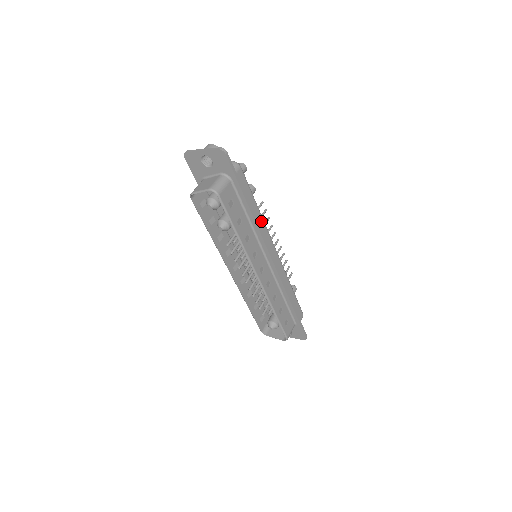
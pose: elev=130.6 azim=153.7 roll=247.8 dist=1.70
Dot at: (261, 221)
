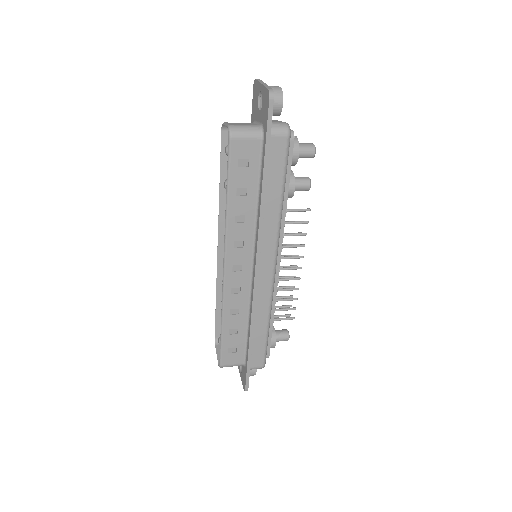
Dot at: (275, 218)
